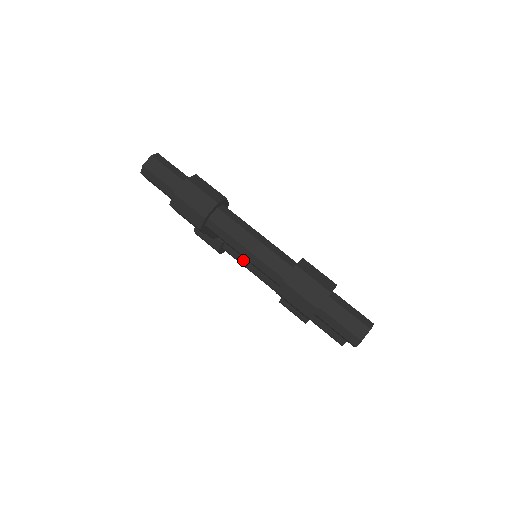
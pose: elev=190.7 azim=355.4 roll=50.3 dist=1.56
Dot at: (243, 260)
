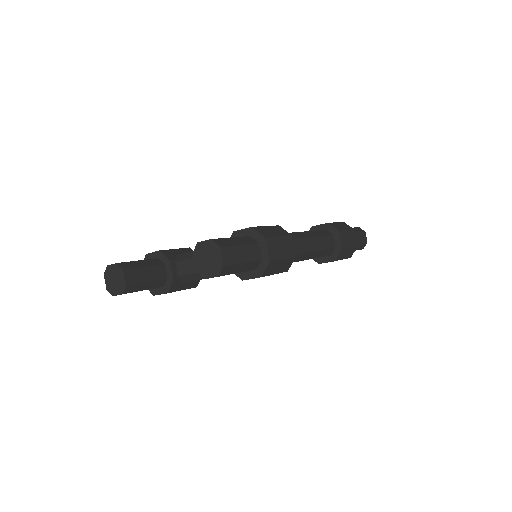
Dot at: occluded
